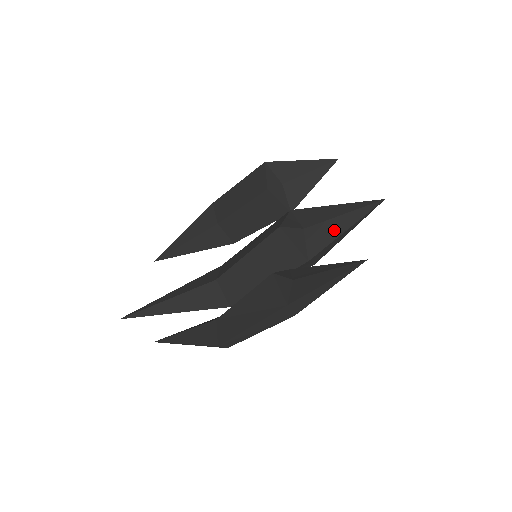
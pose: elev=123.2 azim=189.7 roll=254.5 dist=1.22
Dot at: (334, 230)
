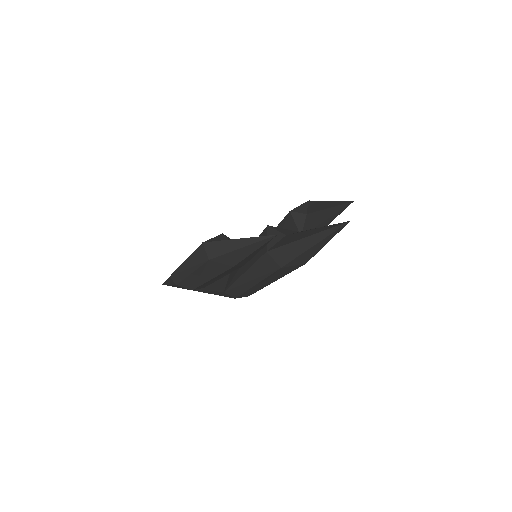
Dot at: (300, 236)
